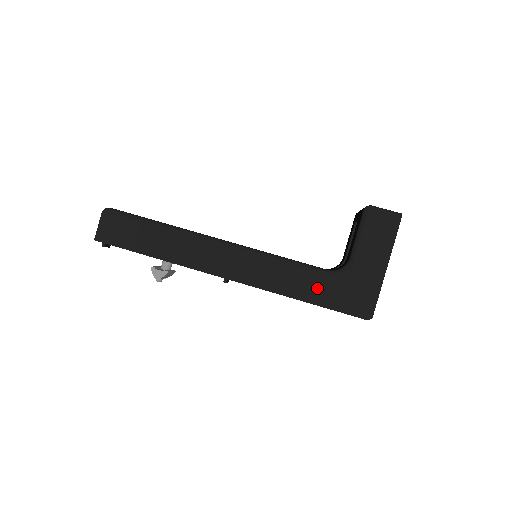
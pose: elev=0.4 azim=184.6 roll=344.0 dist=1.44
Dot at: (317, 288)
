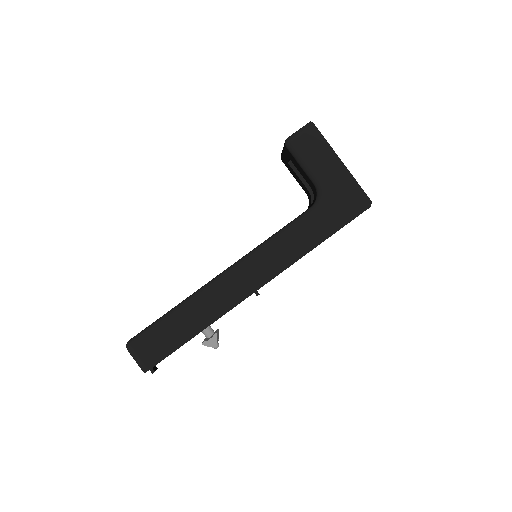
Dot at: (318, 225)
